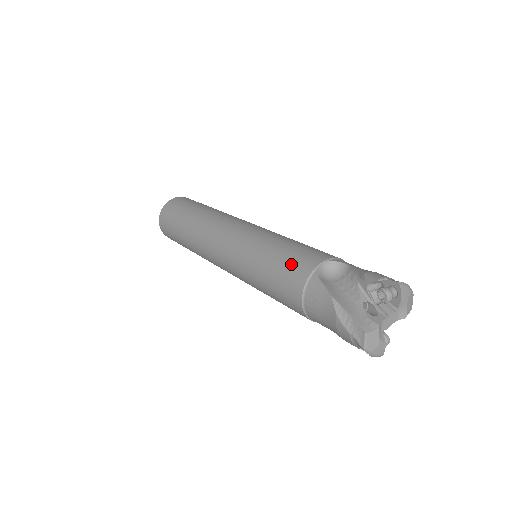
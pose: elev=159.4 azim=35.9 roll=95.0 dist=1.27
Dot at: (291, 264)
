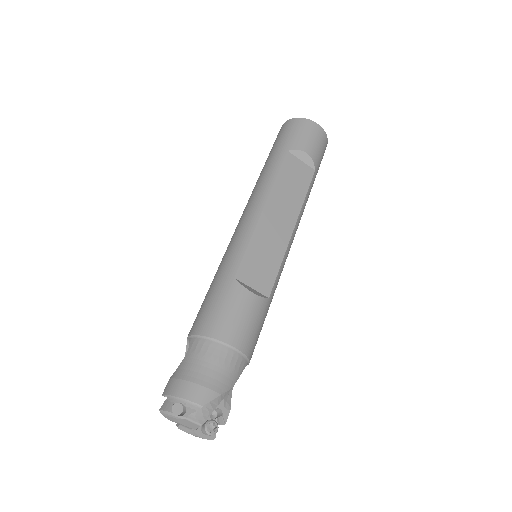
Dot at: occluded
